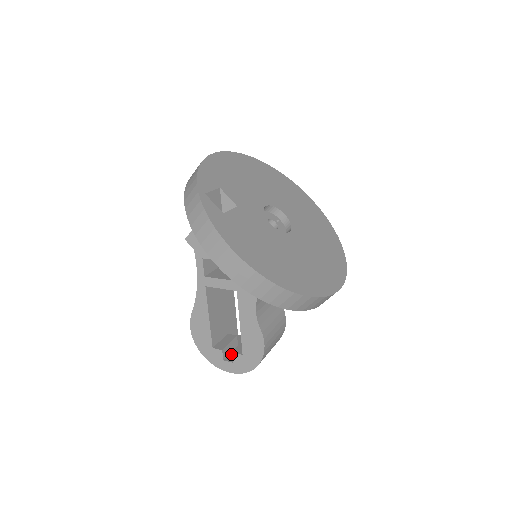
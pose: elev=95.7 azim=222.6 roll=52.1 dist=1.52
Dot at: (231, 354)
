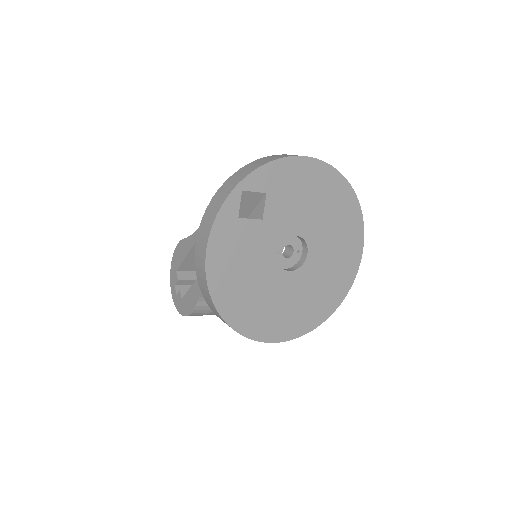
Dot at: (185, 286)
